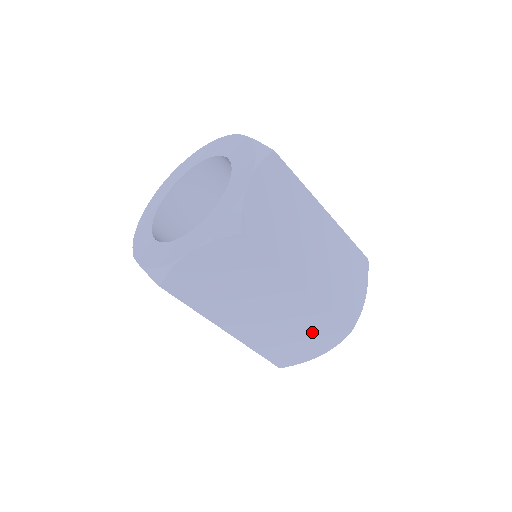
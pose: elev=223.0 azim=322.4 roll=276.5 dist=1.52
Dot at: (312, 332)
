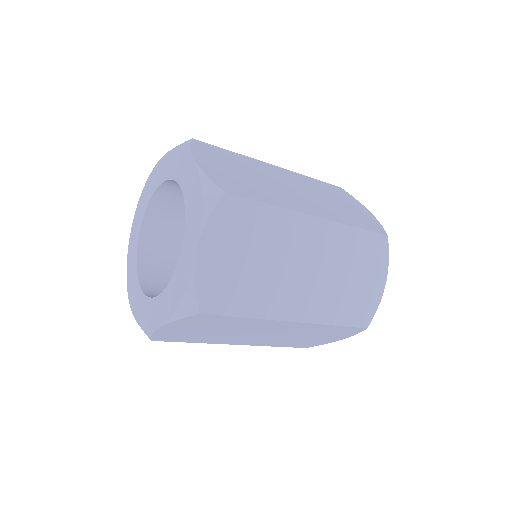
Dot at: (324, 333)
